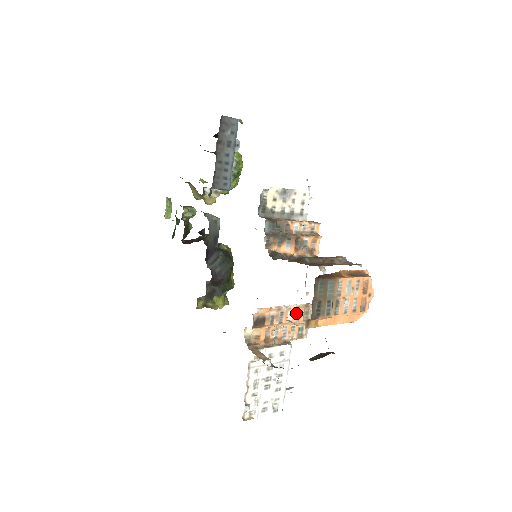
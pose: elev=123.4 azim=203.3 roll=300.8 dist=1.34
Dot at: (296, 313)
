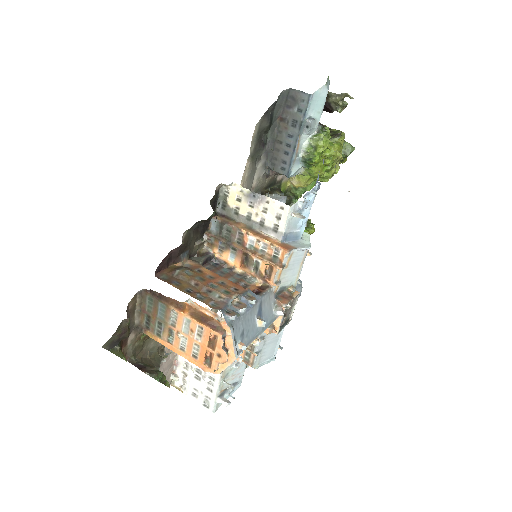
Dot at: occluded
